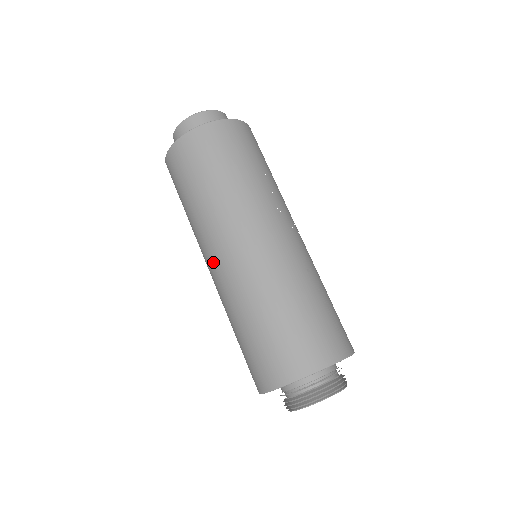
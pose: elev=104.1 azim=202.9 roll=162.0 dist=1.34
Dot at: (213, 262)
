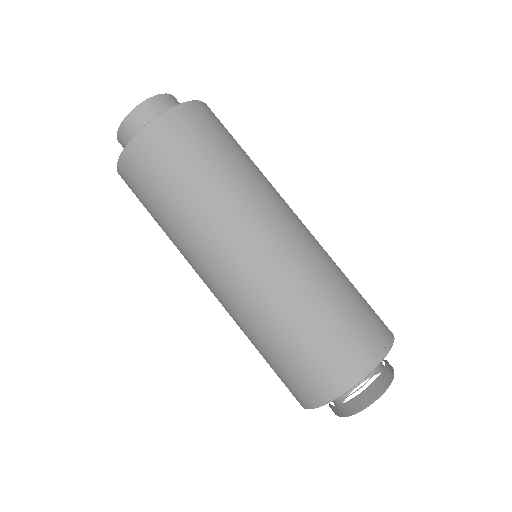
Dot at: (245, 252)
